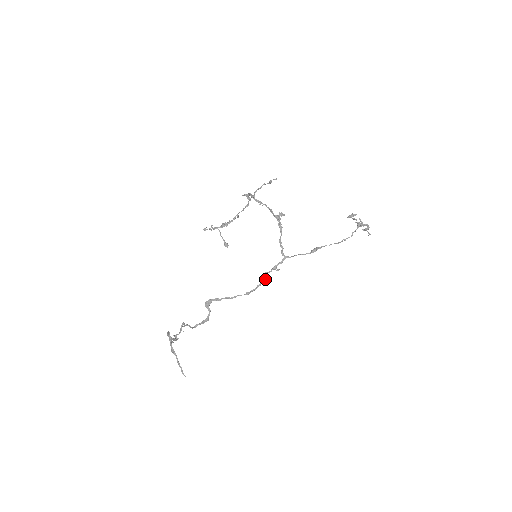
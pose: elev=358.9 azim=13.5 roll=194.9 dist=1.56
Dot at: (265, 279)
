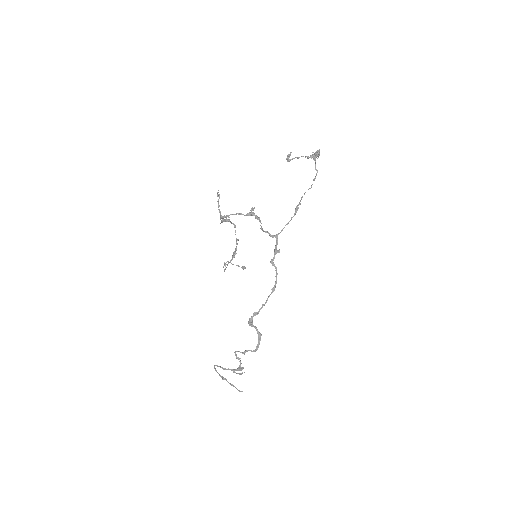
Dot at: (275, 267)
